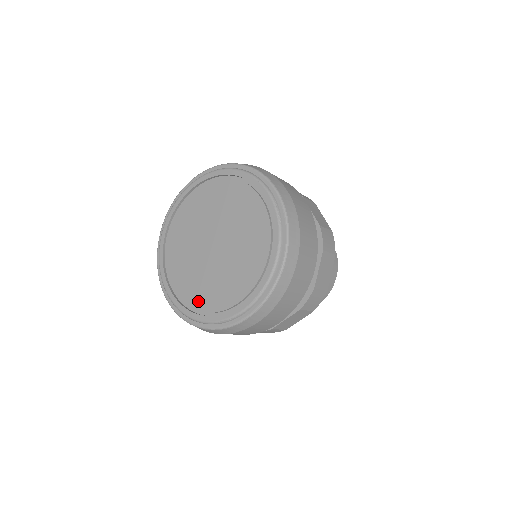
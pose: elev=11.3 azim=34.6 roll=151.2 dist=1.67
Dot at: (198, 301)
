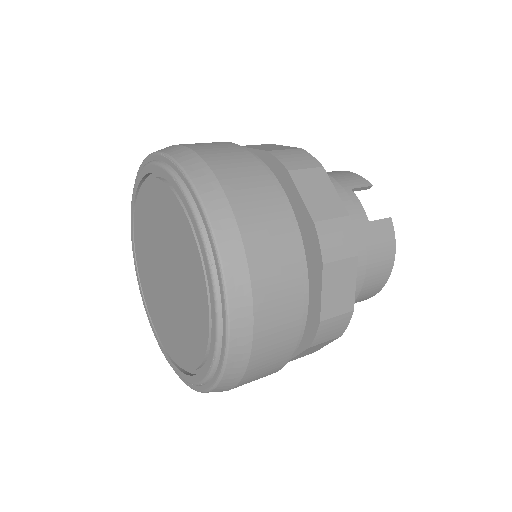
Dot at: (170, 348)
